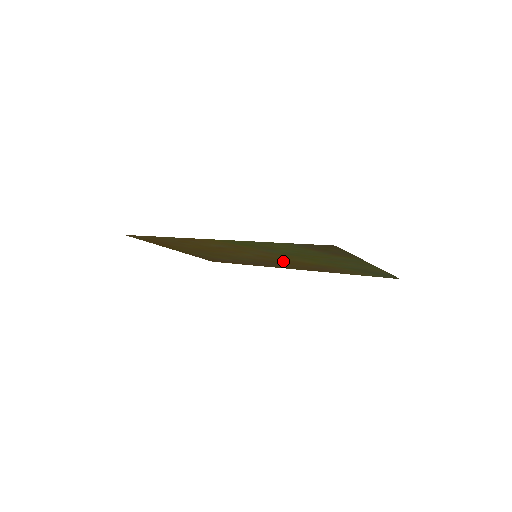
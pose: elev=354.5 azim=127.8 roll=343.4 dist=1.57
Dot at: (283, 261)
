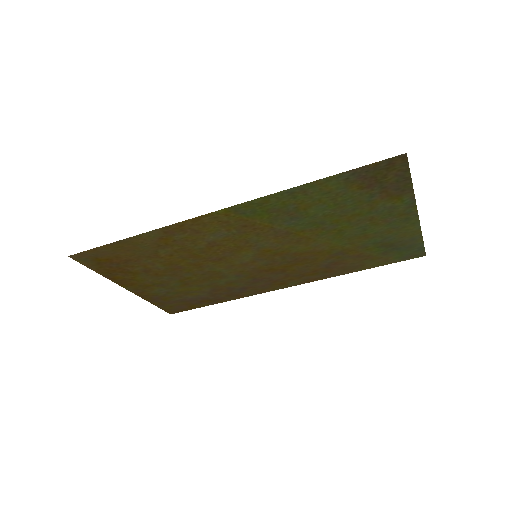
Dot at: (288, 260)
